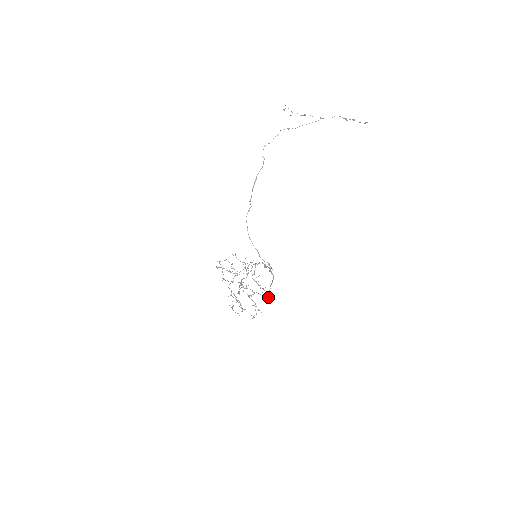
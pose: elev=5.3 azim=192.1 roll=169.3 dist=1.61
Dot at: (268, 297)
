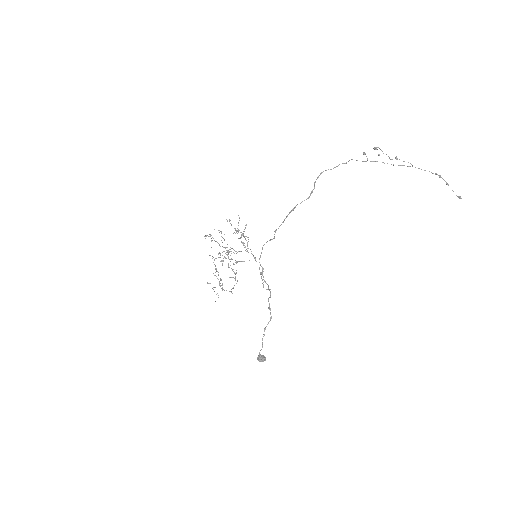
Dot at: (262, 361)
